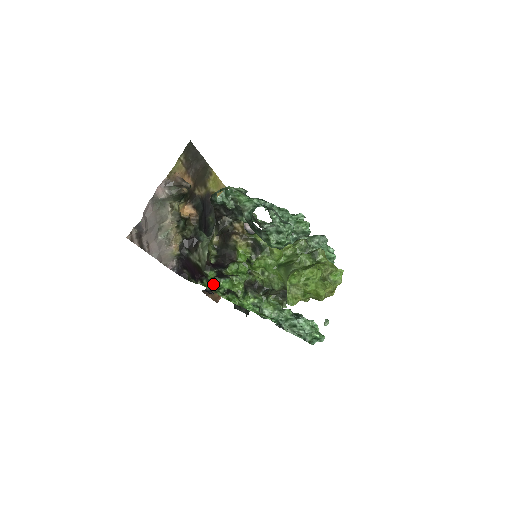
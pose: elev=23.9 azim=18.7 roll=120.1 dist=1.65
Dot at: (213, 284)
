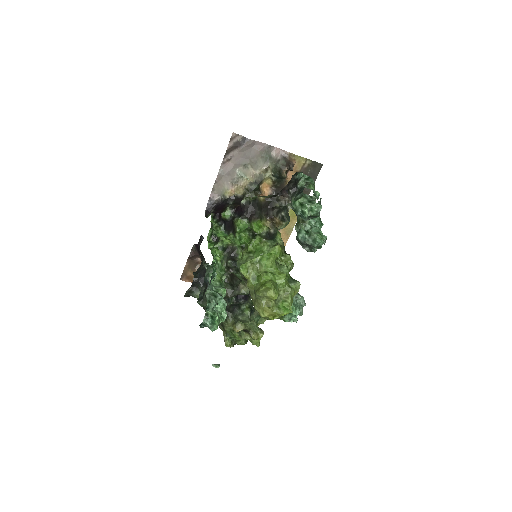
Dot at: (215, 228)
